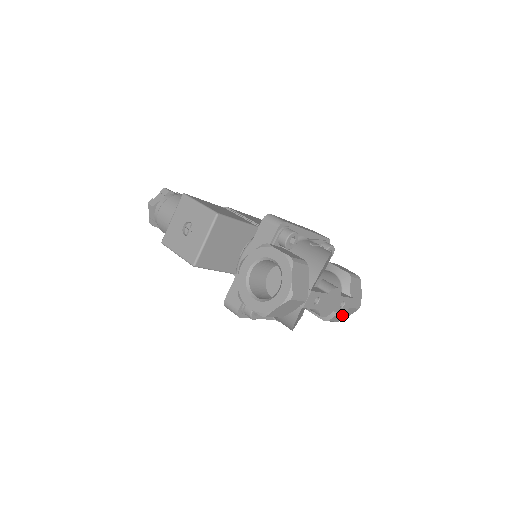
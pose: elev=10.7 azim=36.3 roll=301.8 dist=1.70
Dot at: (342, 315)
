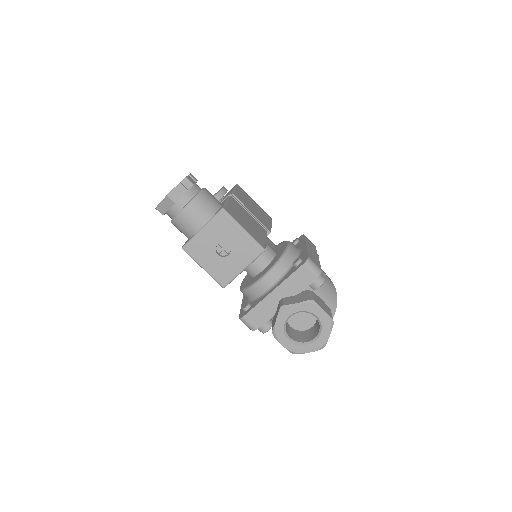
Dot at: occluded
